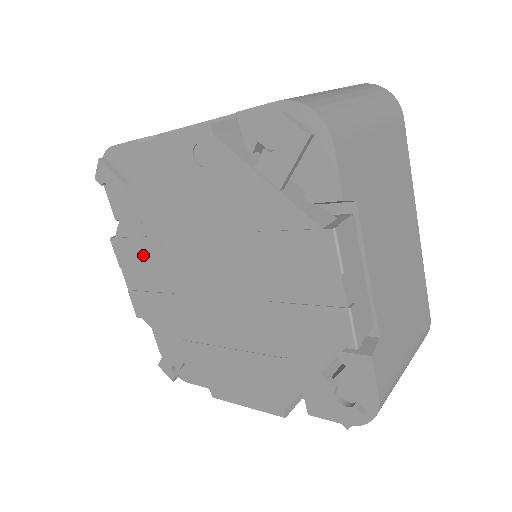
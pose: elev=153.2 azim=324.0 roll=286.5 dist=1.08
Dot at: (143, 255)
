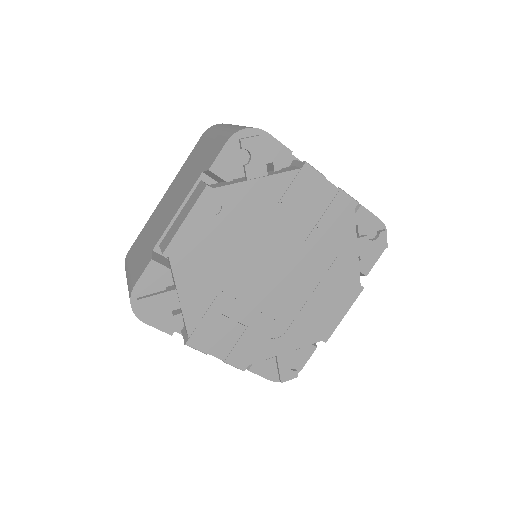
Dot at: (219, 319)
